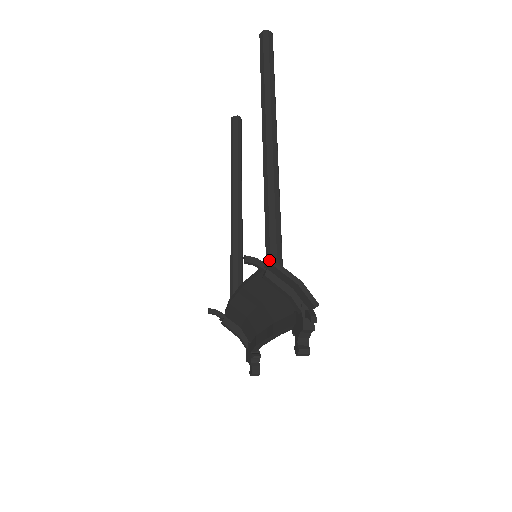
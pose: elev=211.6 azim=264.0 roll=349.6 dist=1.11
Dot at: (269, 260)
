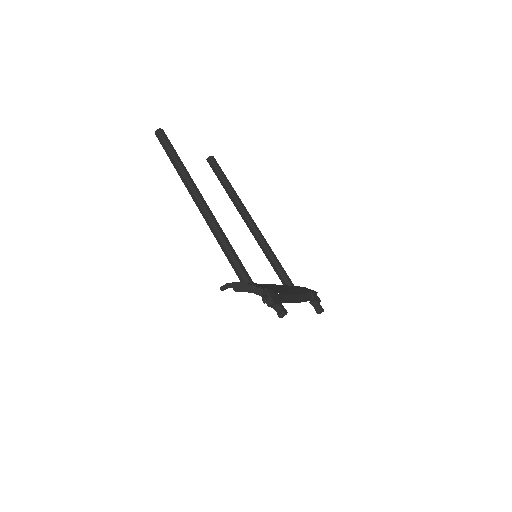
Dot at: (226, 285)
